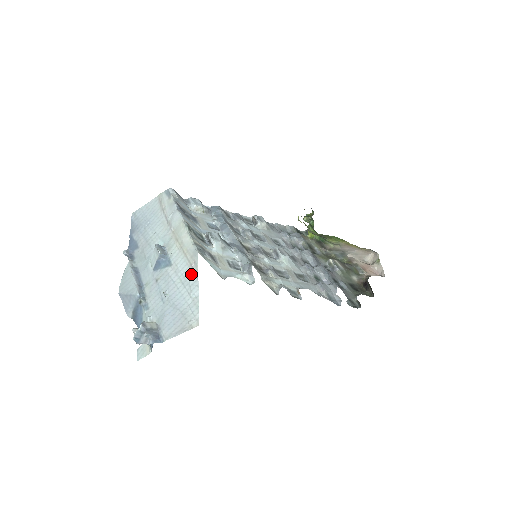
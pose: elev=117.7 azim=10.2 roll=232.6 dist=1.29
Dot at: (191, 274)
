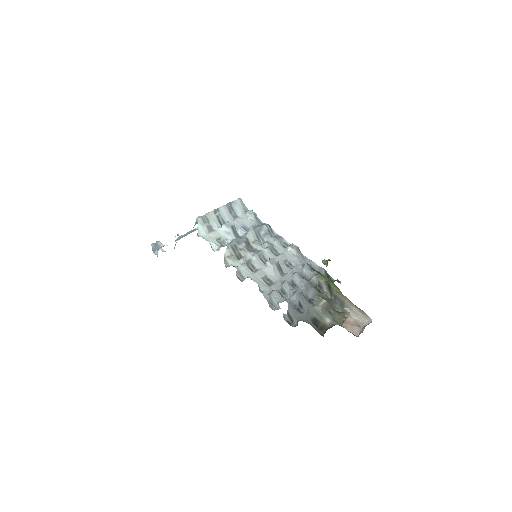
Dot at: occluded
